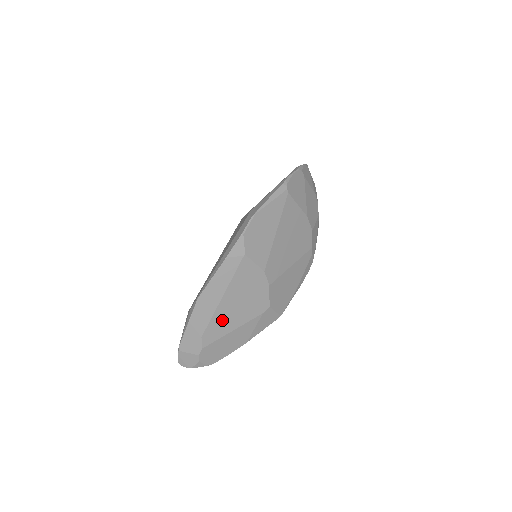
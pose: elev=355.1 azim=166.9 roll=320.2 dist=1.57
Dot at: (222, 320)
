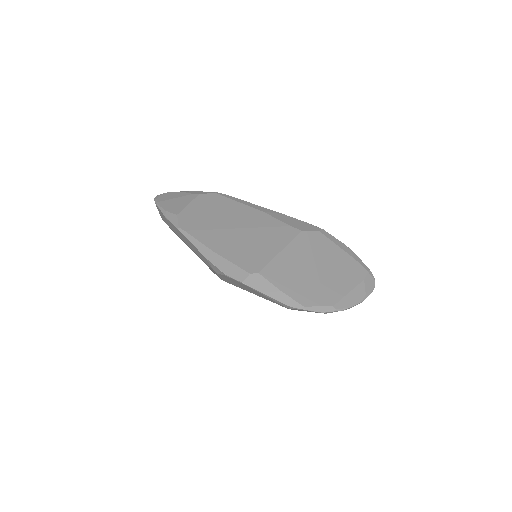
Dot at: (183, 241)
